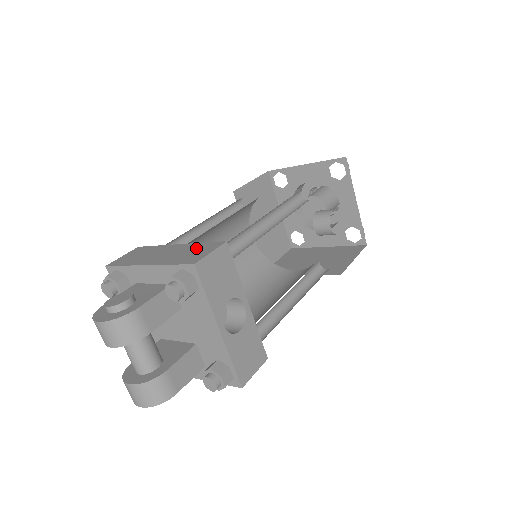
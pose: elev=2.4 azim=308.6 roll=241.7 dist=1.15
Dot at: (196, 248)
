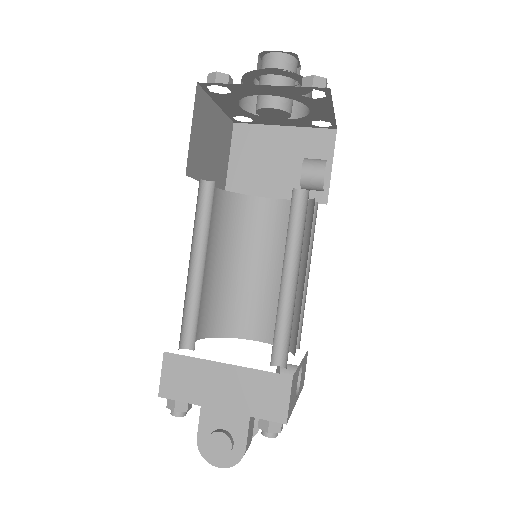
Dot at: (262, 385)
